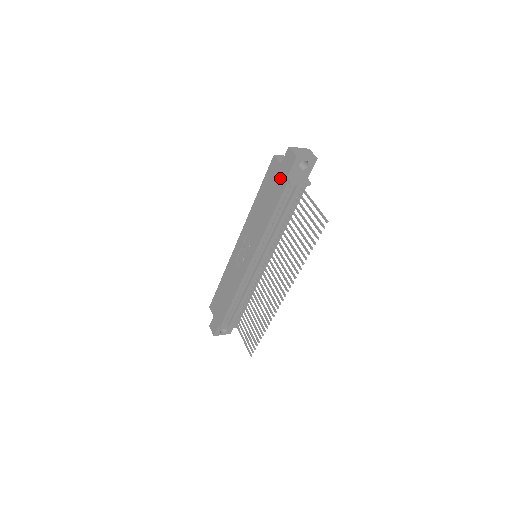
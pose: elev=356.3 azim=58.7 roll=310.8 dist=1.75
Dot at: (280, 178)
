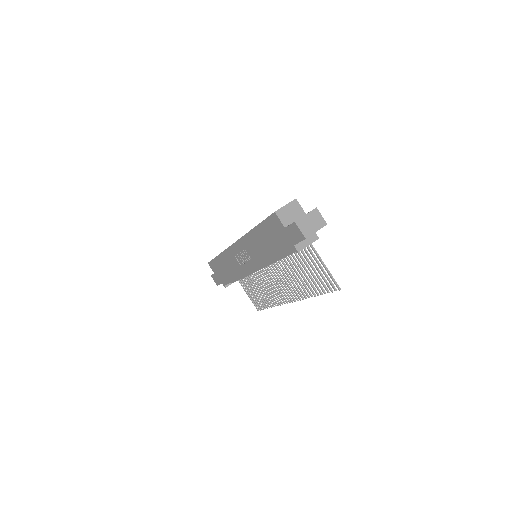
Dot at: (285, 239)
